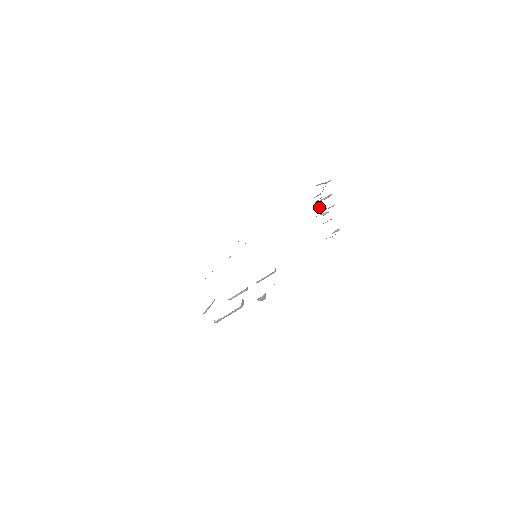
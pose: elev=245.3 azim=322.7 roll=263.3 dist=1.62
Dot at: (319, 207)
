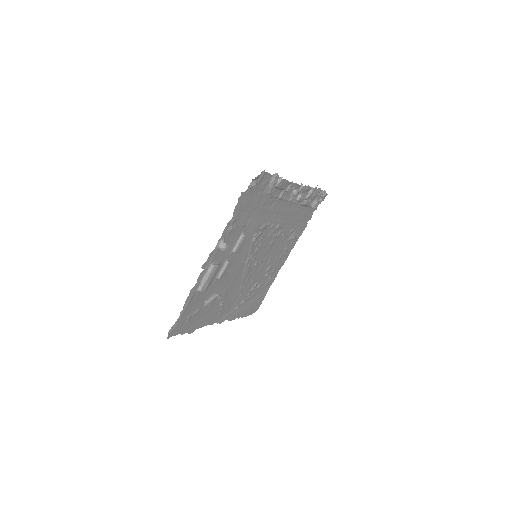
Dot at: (298, 197)
